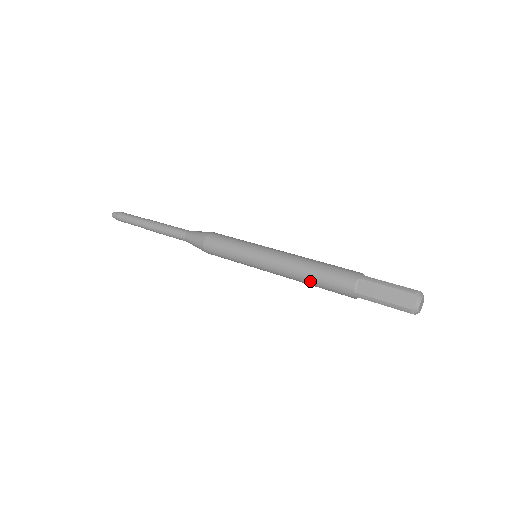
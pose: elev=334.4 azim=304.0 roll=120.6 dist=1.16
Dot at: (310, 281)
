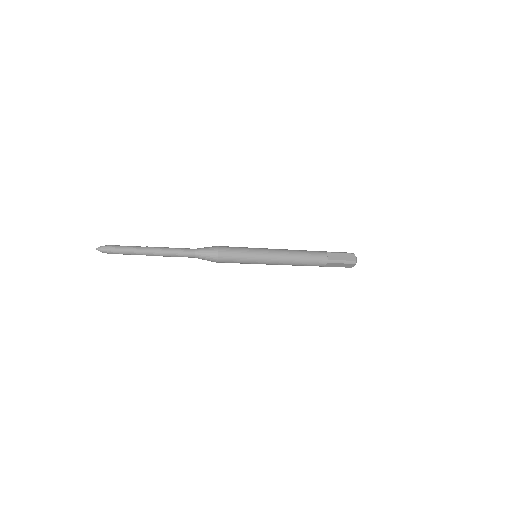
Dot at: (301, 260)
